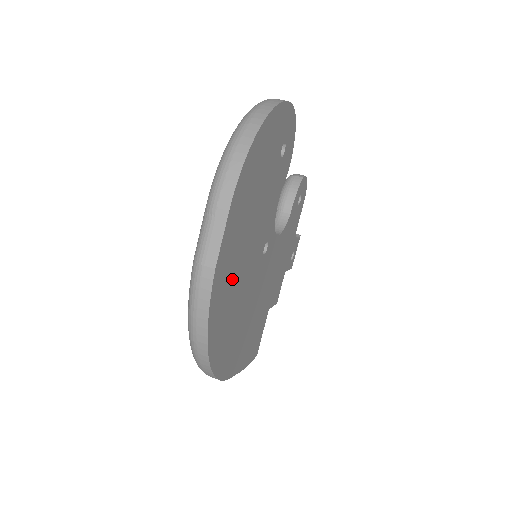
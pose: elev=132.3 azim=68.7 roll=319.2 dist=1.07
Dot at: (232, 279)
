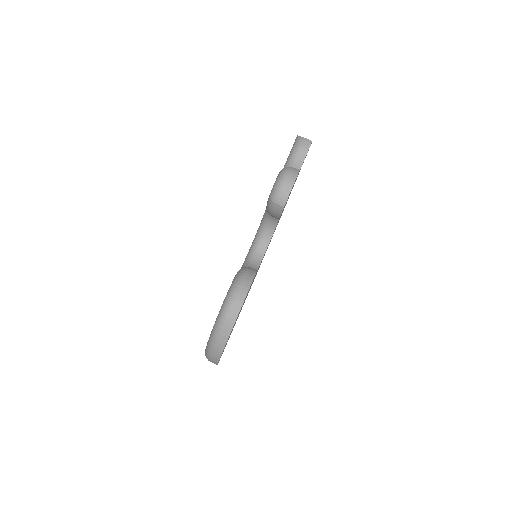
Dot at: occluded
